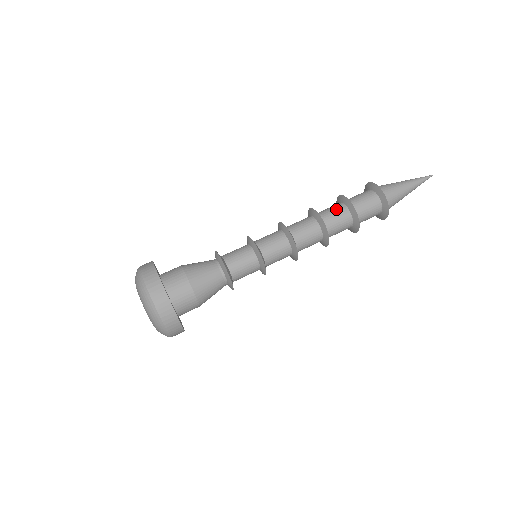
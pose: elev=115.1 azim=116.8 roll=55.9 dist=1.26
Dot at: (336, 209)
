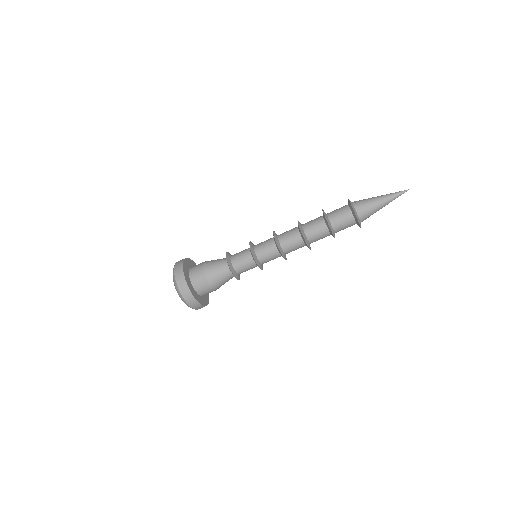
Dot at: (322, 237)
